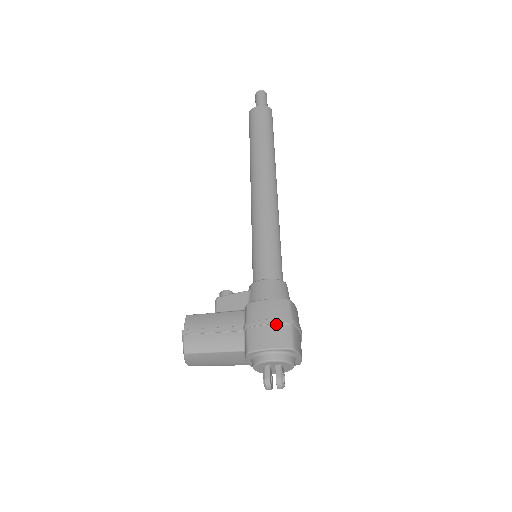
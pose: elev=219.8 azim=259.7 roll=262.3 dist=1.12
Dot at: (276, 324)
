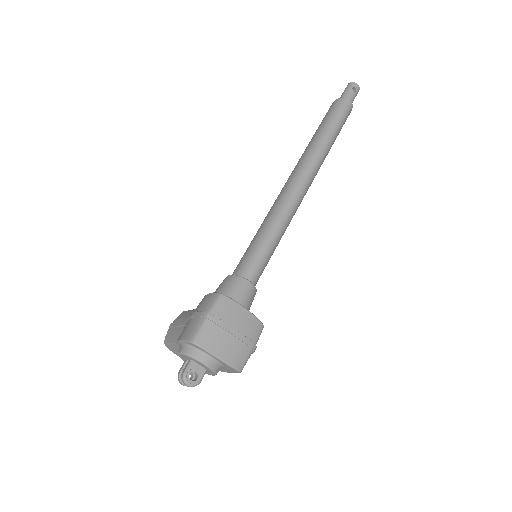
Dot at: (195, 317)
